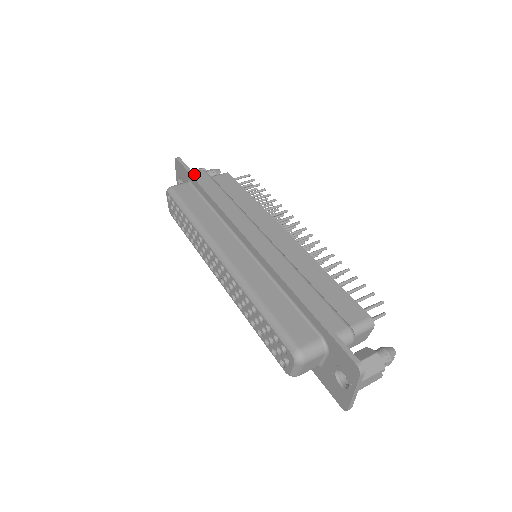
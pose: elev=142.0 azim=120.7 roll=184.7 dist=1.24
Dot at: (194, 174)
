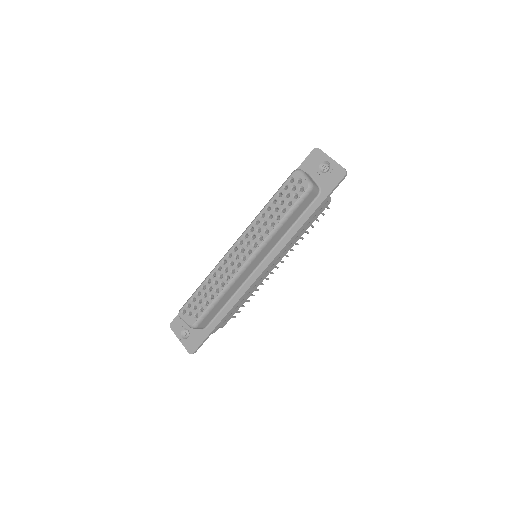
Dot at: occluded
